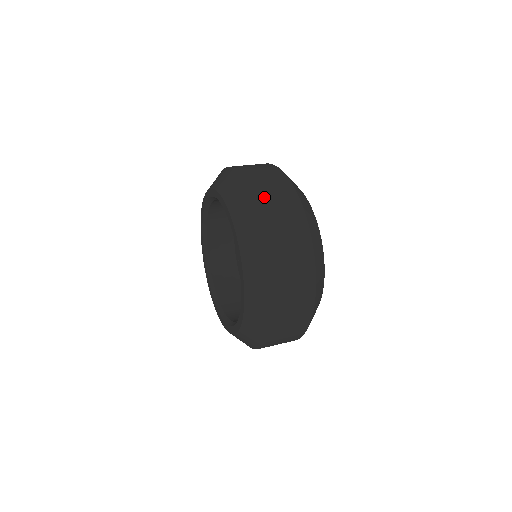
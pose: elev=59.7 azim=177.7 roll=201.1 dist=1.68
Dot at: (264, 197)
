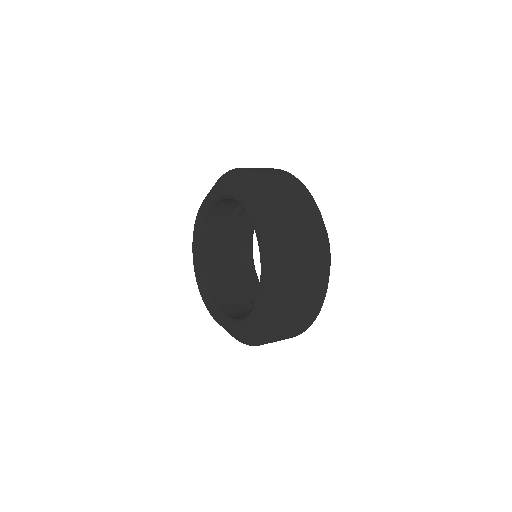
Dot at: occluded
